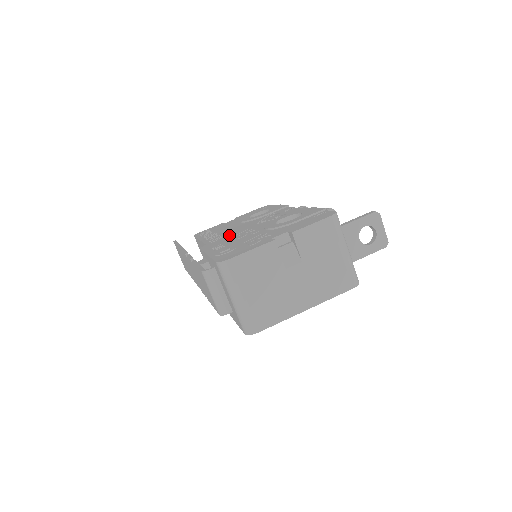
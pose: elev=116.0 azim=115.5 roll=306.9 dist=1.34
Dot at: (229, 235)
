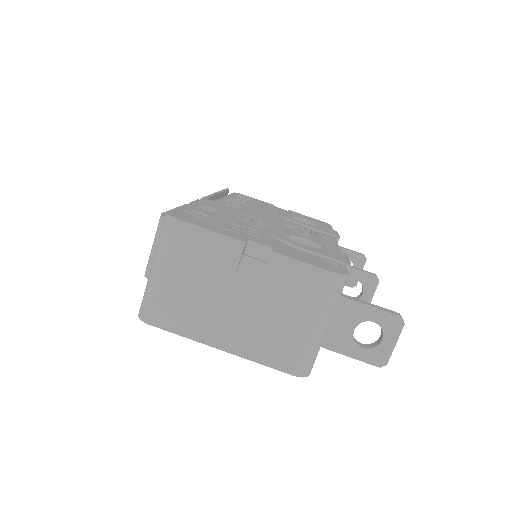
Dot at: (244, 211)
